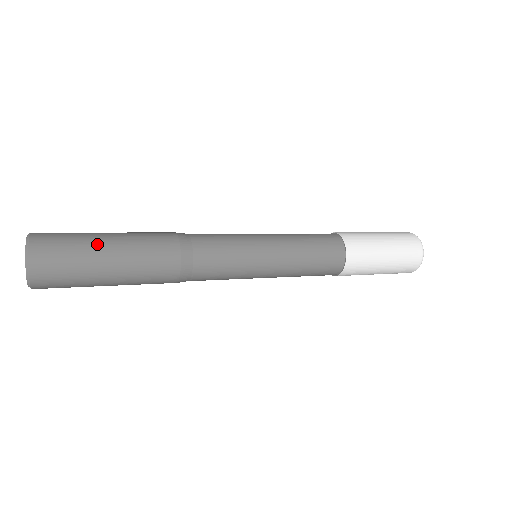
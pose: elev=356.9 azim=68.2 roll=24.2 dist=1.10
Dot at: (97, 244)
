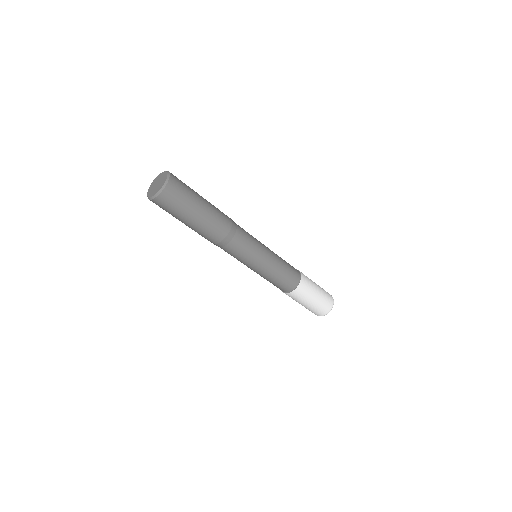
Dot at: (198, 195)
